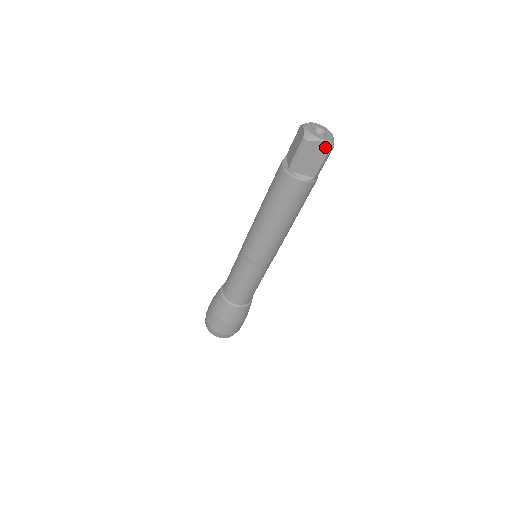
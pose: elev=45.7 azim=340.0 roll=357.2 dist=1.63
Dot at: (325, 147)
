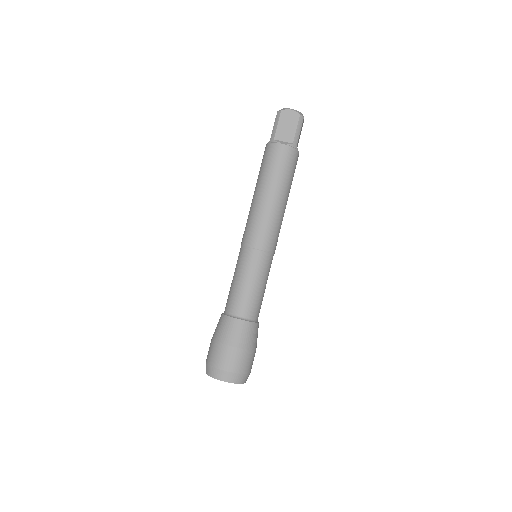
Dot at: (296, 114)
